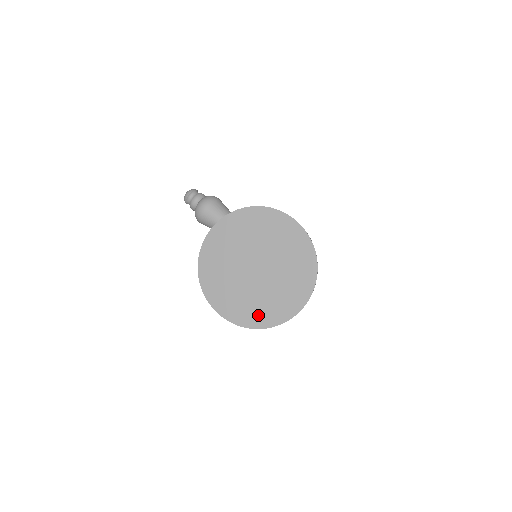
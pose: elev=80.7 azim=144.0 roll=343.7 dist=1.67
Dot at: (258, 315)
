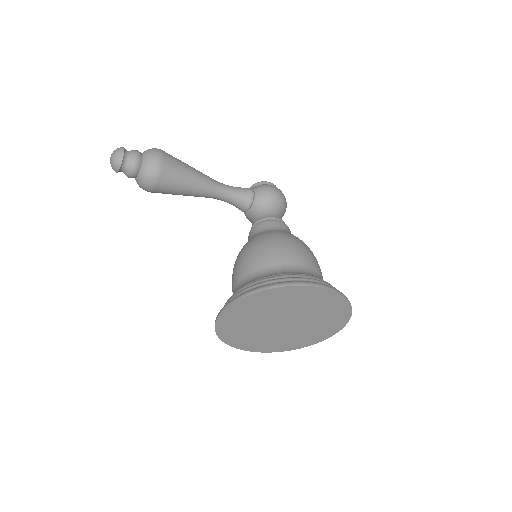
Dot at: (290, 345)
